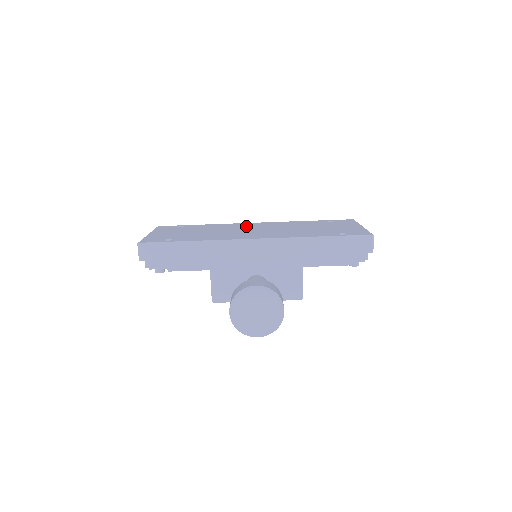
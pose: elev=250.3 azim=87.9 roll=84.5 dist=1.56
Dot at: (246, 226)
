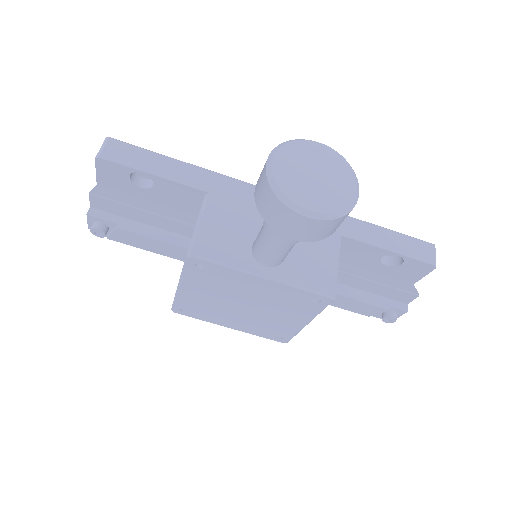
Dot at: occluded
